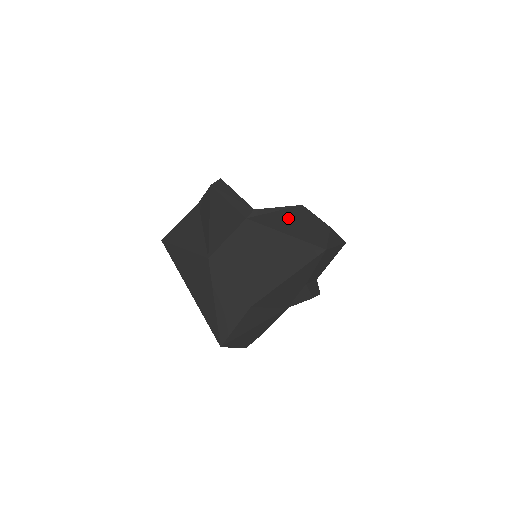
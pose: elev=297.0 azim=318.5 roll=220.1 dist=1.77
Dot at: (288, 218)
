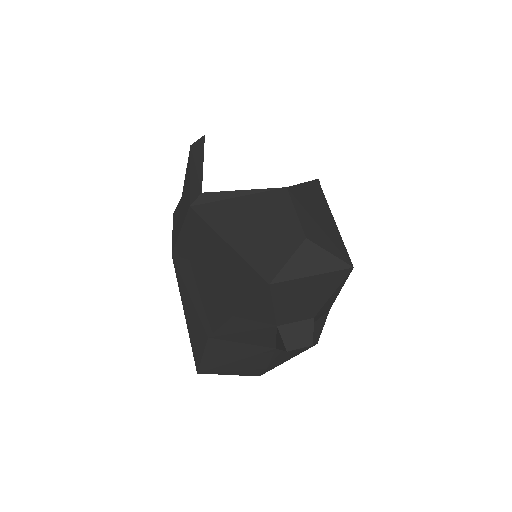
Dot at: (247, 212)
